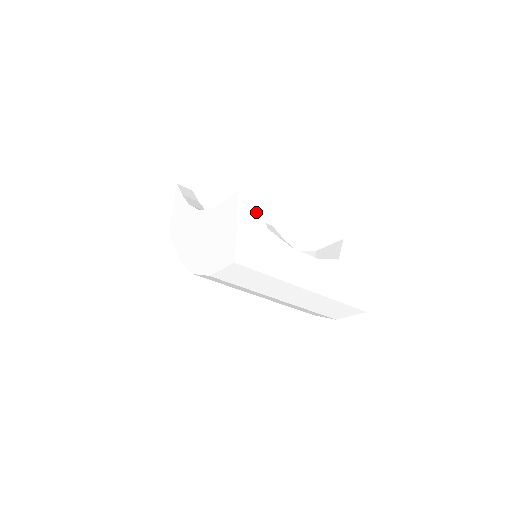
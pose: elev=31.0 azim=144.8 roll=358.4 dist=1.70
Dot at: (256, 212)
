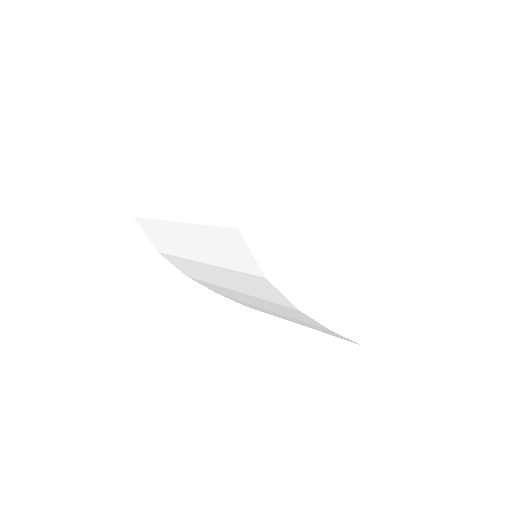
Dot at: occluded
